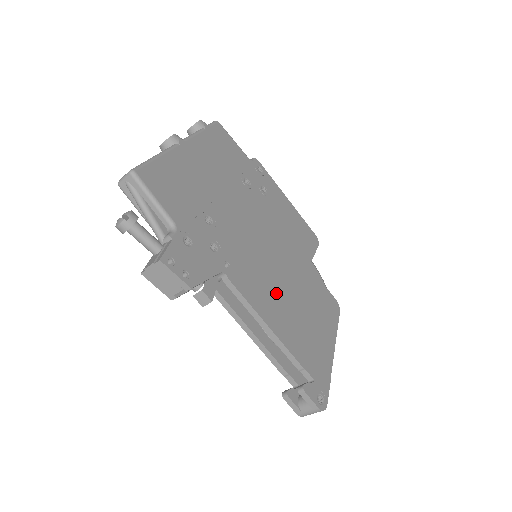
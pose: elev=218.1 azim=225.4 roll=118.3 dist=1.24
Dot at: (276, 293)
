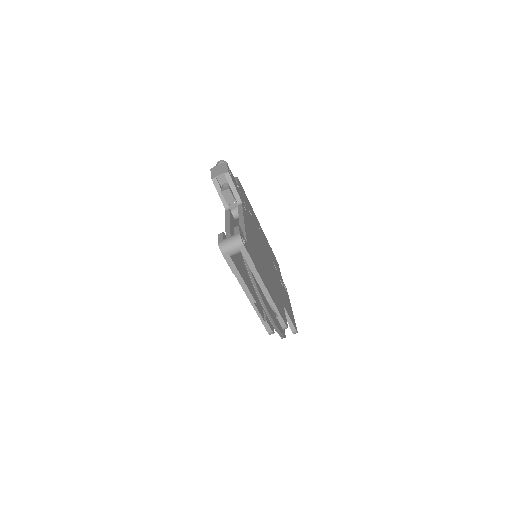
Dot at: occluded
